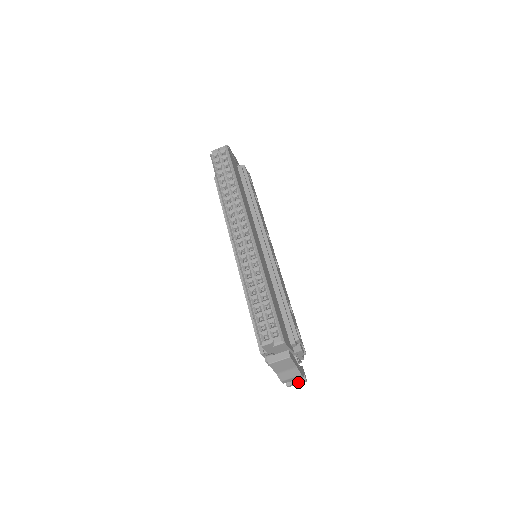
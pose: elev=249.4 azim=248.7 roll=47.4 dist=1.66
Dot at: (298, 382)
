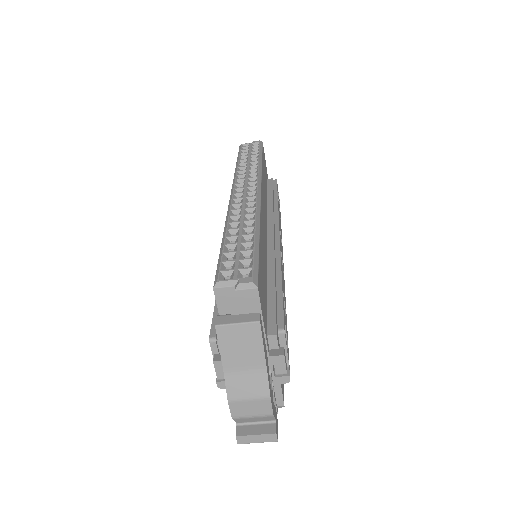
Dot at: (260, 433)
